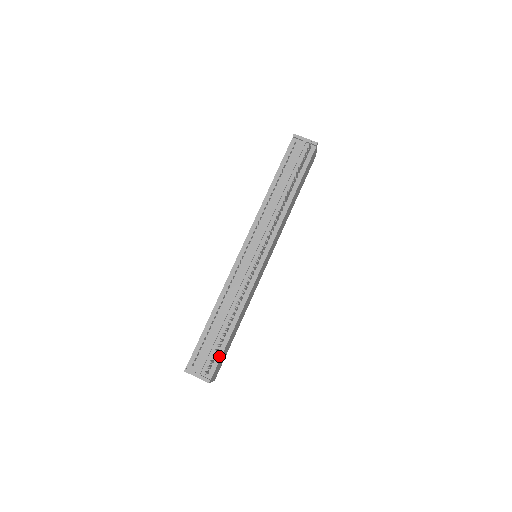
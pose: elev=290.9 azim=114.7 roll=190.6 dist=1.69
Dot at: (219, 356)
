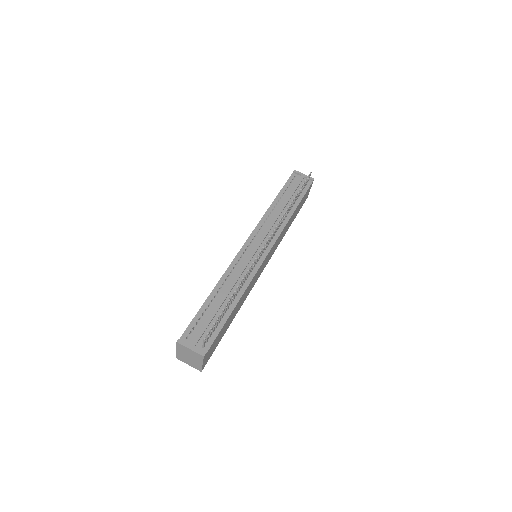
Dot at: (217, 332)
